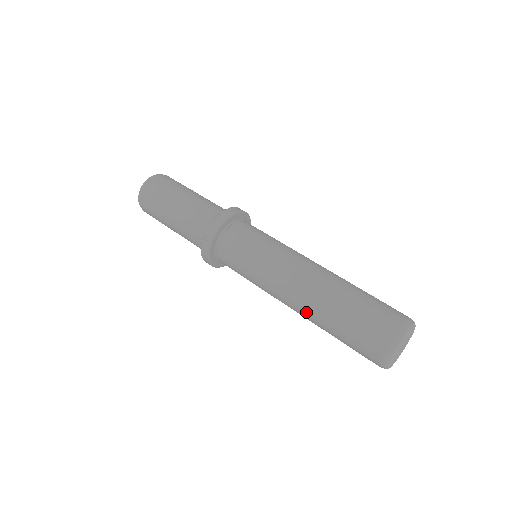
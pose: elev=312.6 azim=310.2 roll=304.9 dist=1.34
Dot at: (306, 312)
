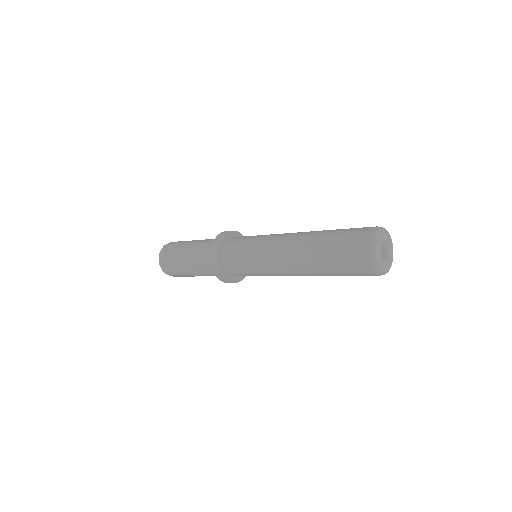
Dot at: (303, 239)
